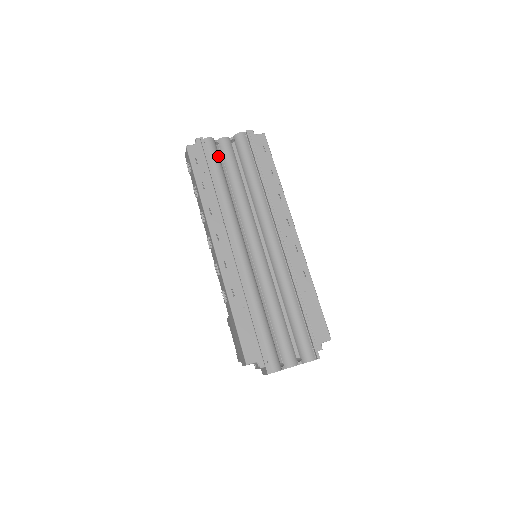
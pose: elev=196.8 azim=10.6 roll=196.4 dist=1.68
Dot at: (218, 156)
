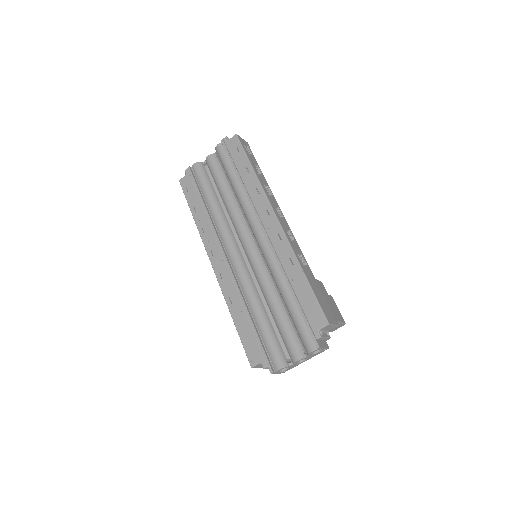
Dot at: (205, 176)
